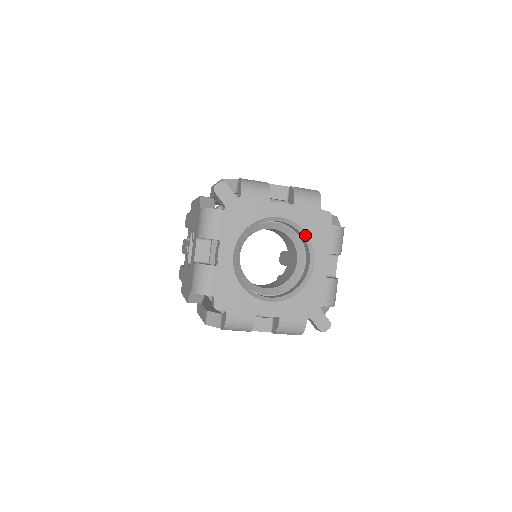
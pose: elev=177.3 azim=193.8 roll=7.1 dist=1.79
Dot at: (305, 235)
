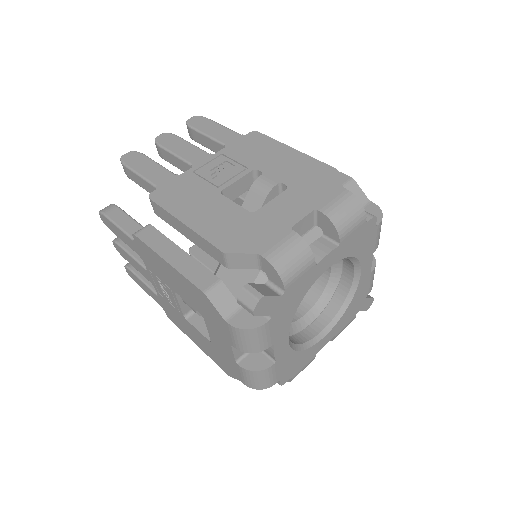
Dot at: (351, 258)
